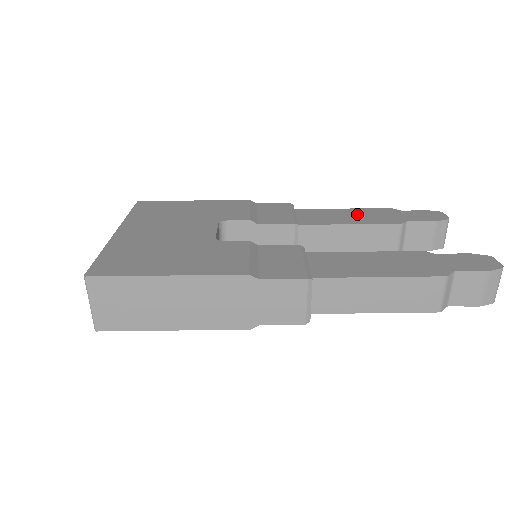
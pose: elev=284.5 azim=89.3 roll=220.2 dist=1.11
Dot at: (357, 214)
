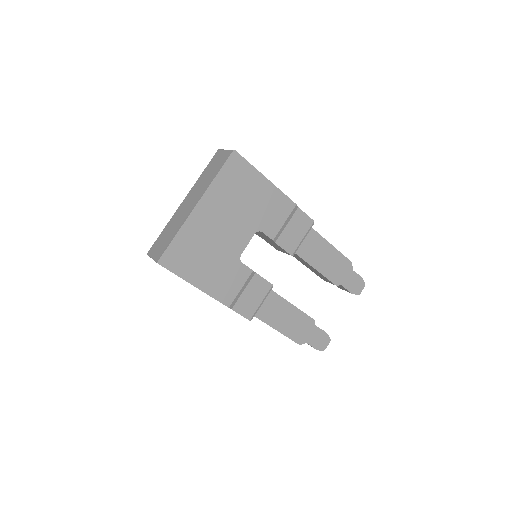
Dot at: (331, 259)
